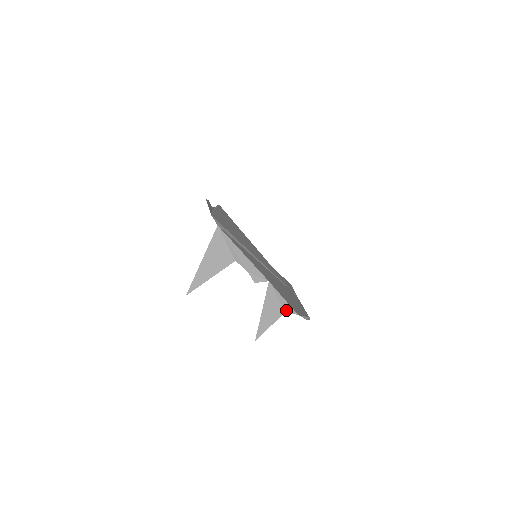
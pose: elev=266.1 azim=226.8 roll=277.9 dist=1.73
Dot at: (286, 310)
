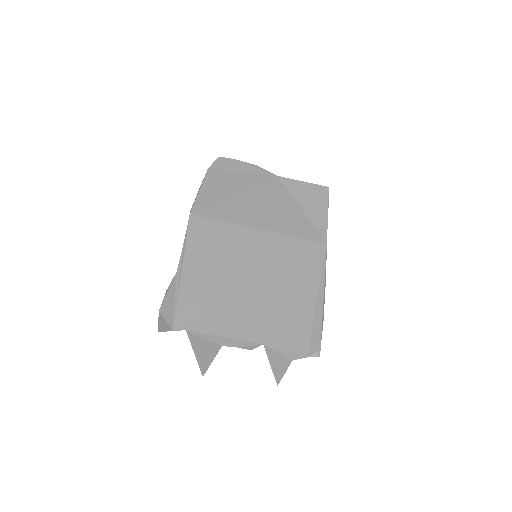
Dot at: (292, 359)
